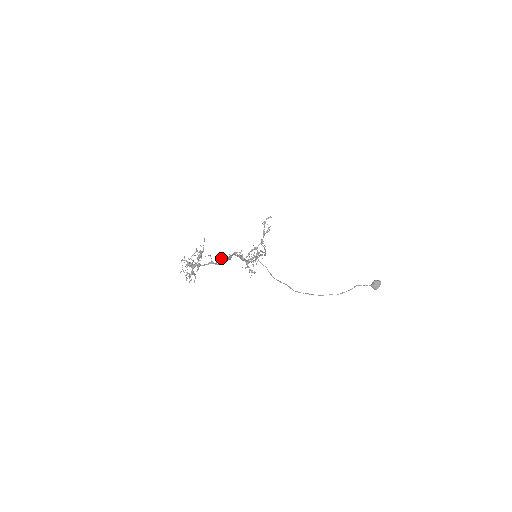
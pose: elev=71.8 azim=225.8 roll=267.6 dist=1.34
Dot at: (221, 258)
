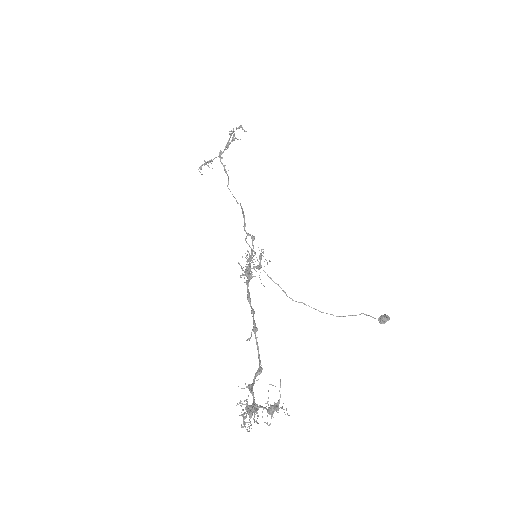
Dot at: occluded
